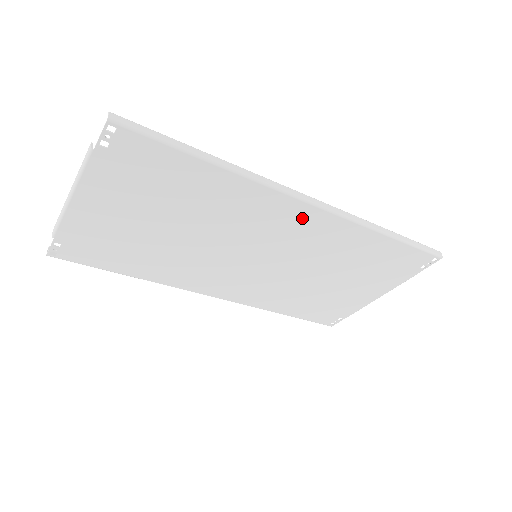
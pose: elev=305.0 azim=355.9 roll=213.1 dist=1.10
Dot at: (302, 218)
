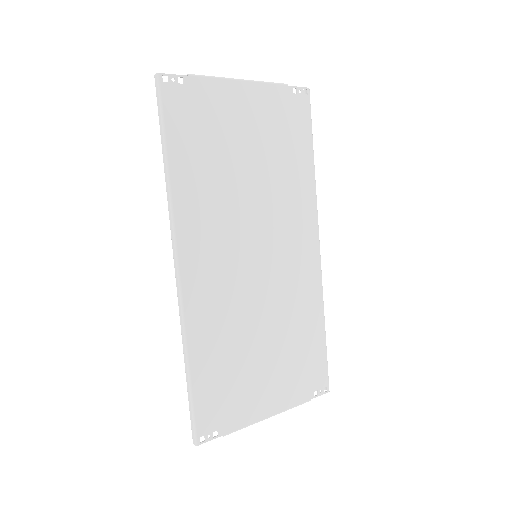
Dot at: (308, 251)
